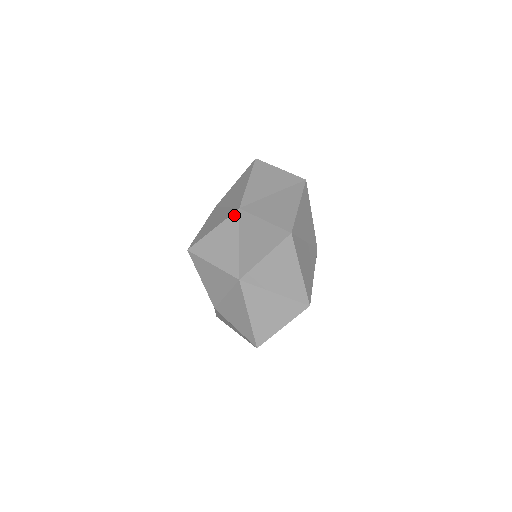
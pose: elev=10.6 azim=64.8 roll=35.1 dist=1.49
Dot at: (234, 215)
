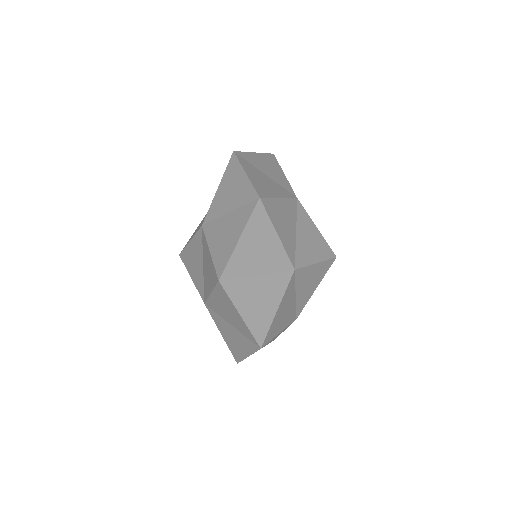
Dot at: (199, 232)
